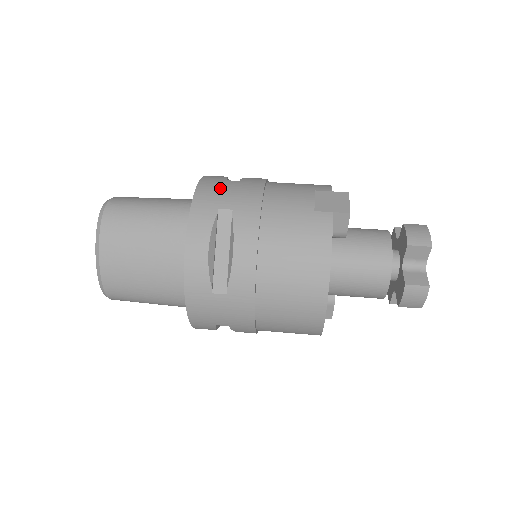
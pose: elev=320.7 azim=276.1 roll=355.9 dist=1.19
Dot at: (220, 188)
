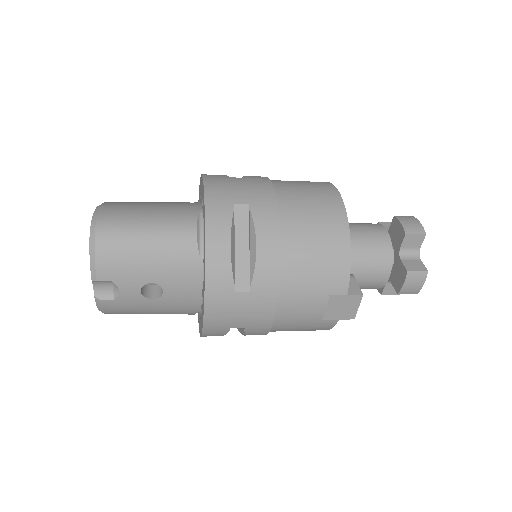
Dot at: occluded
